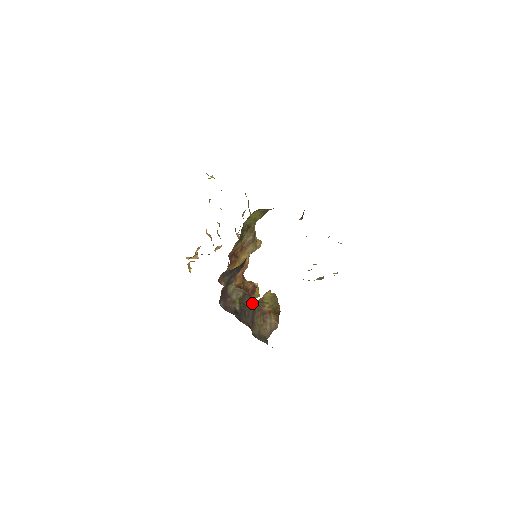
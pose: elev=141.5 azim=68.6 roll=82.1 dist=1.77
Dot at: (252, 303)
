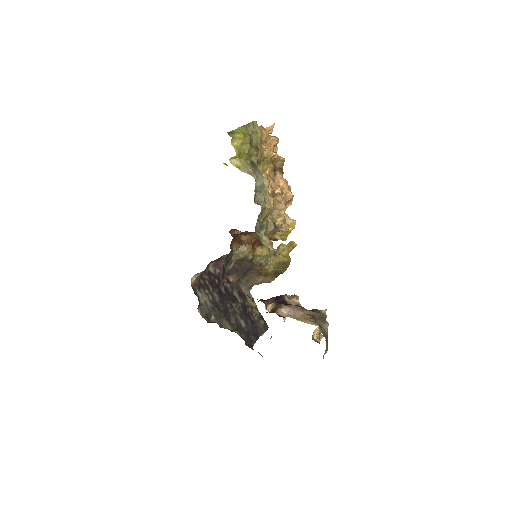
Dot at: (250, 265)
